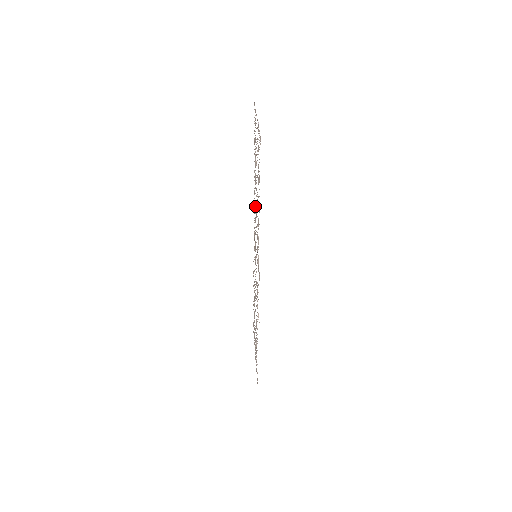
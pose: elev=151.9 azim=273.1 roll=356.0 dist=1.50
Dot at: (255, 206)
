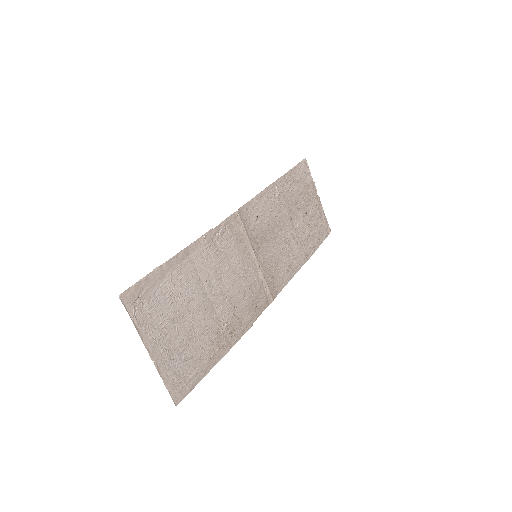
Dot at: (286, 244)
